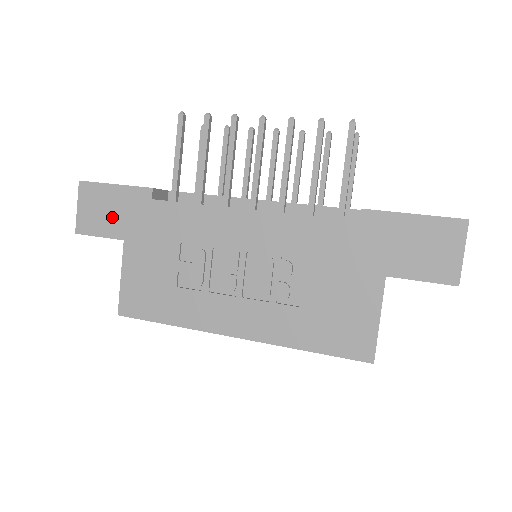
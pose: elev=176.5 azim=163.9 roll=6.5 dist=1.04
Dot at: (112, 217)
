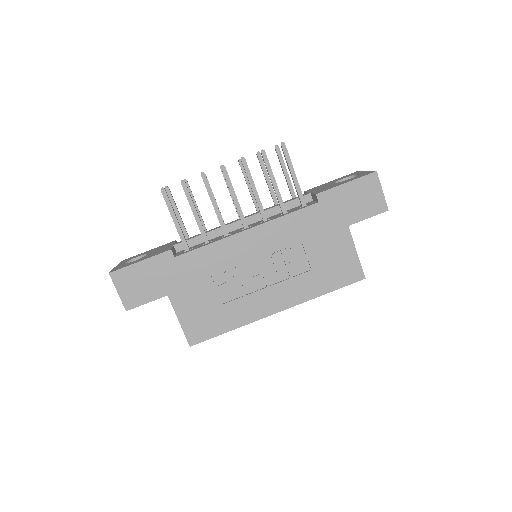
Dot at: (150, 285)
